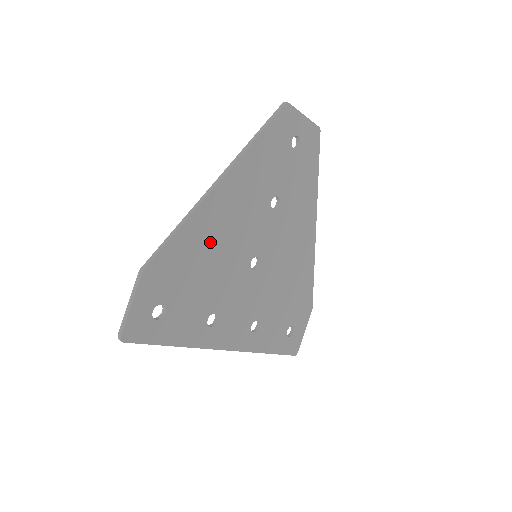
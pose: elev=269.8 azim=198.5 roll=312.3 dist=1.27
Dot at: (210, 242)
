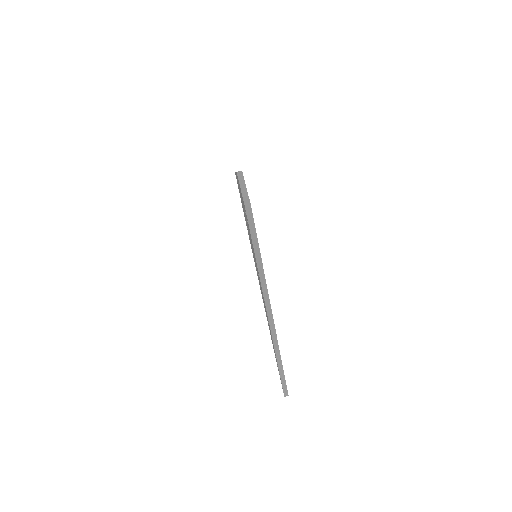
Dot at: occluded
